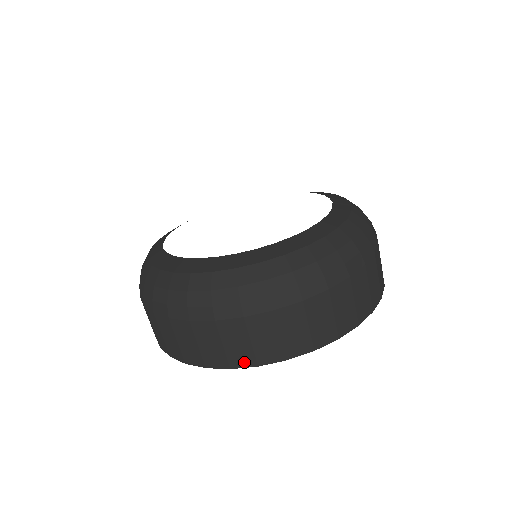
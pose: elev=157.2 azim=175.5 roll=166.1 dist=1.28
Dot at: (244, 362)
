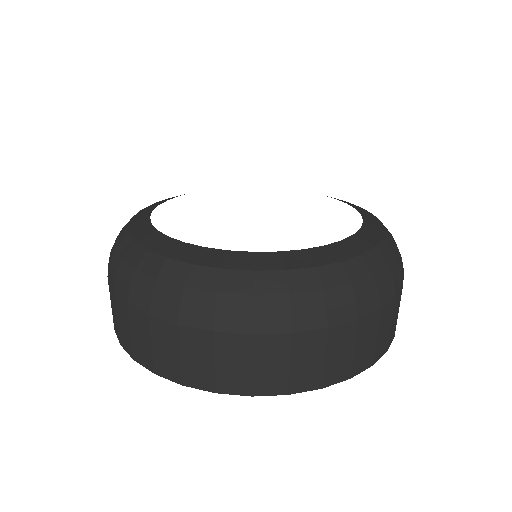
Dot at: (364, 365)
